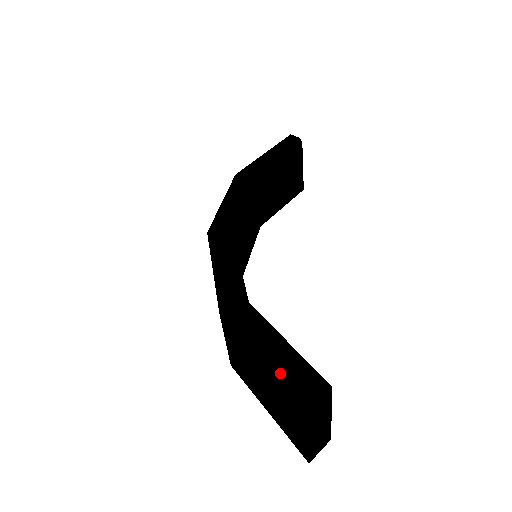
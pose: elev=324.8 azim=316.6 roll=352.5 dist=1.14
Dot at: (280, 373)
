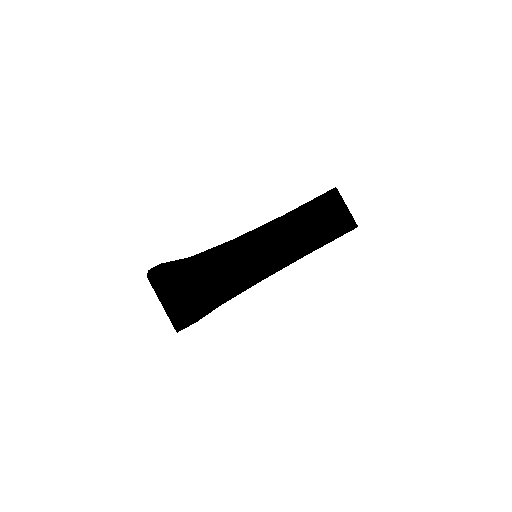
Dot at: occluded
